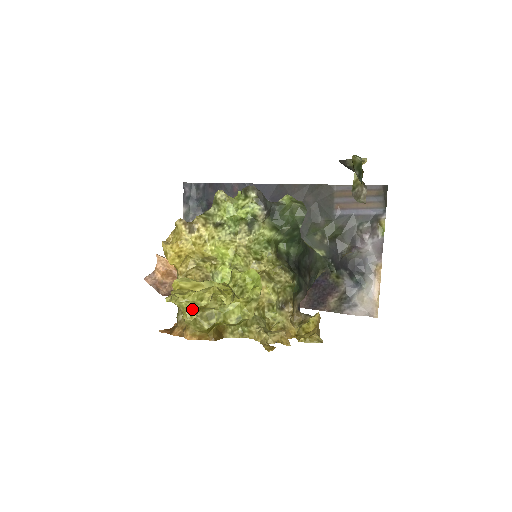
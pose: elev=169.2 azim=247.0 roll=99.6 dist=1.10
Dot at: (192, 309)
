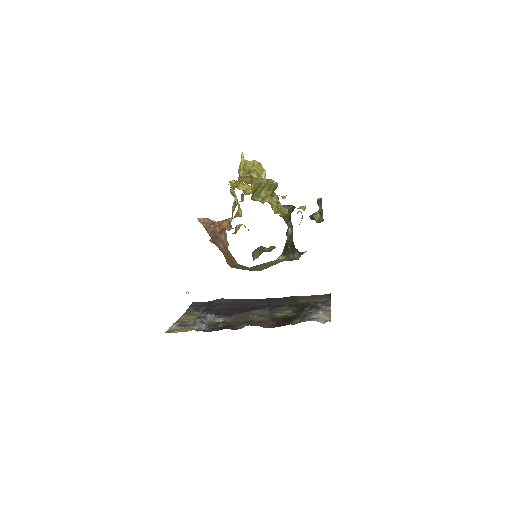
Dot at: (249, 166)
